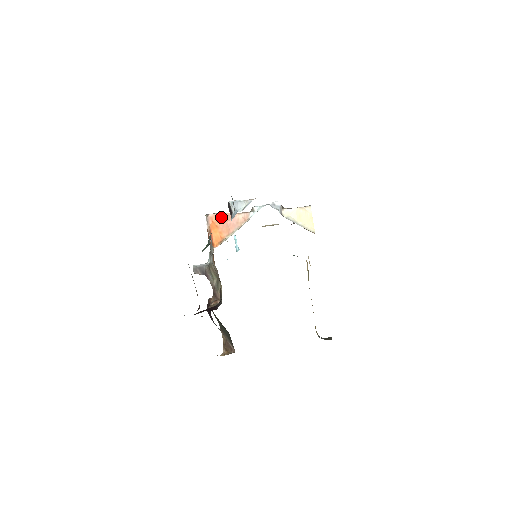
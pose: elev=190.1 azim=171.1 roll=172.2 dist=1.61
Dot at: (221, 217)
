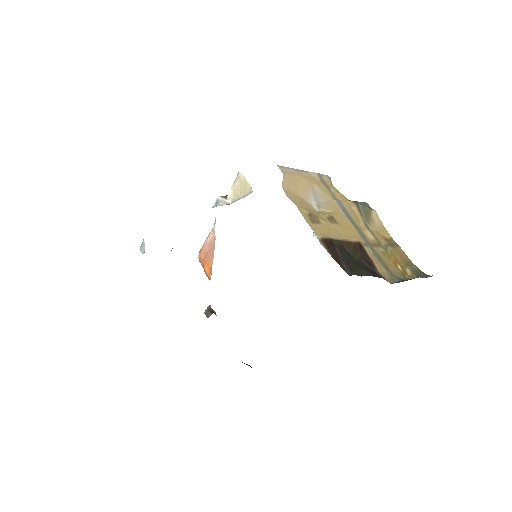
Dot at: (202, 252)
